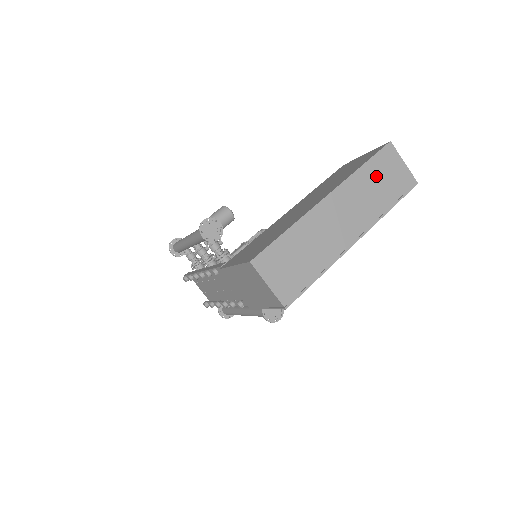
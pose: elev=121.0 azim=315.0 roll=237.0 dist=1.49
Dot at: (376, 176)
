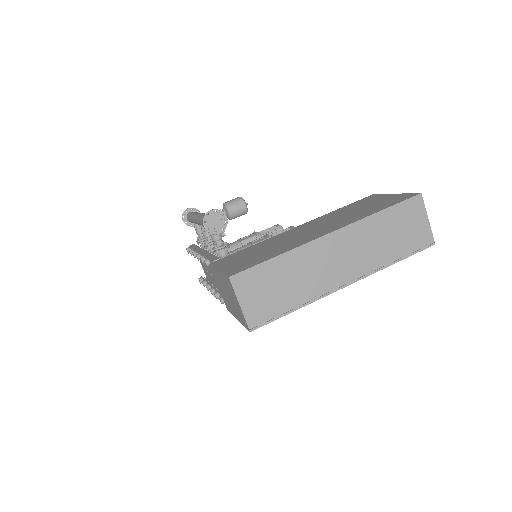
Dot at: (392, 225)
